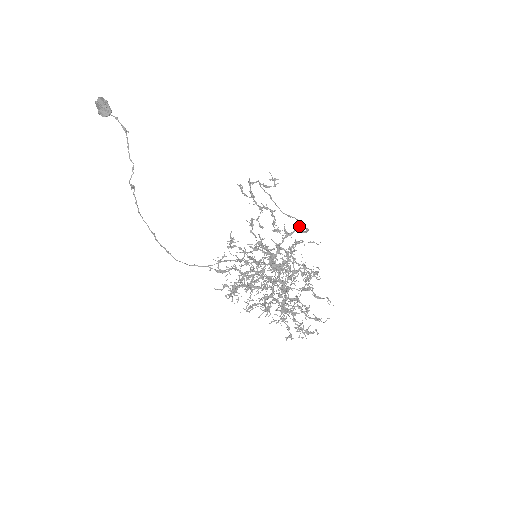
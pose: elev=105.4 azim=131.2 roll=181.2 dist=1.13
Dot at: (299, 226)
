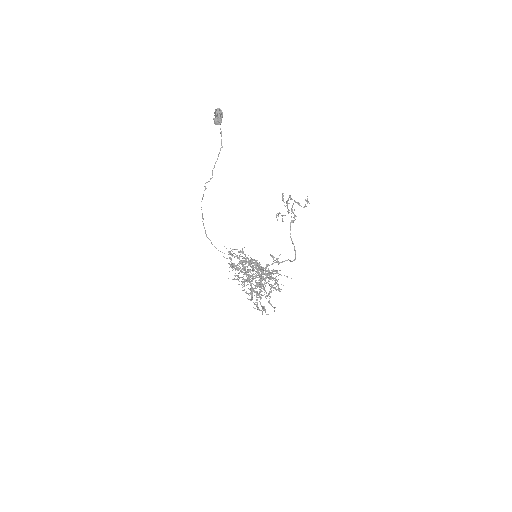
Dot at: occluded
